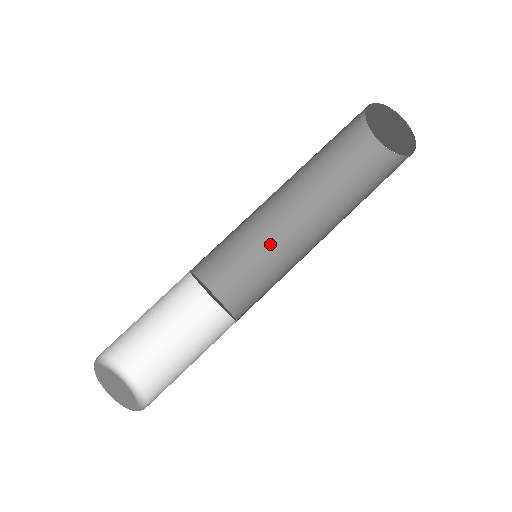
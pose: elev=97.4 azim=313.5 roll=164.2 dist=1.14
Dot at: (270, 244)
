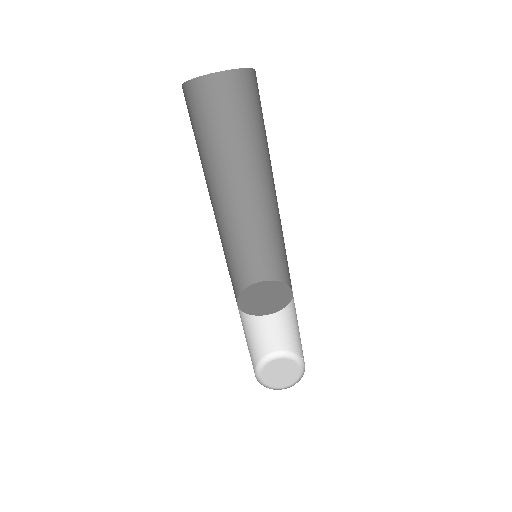
Dot at: (236, 229)
